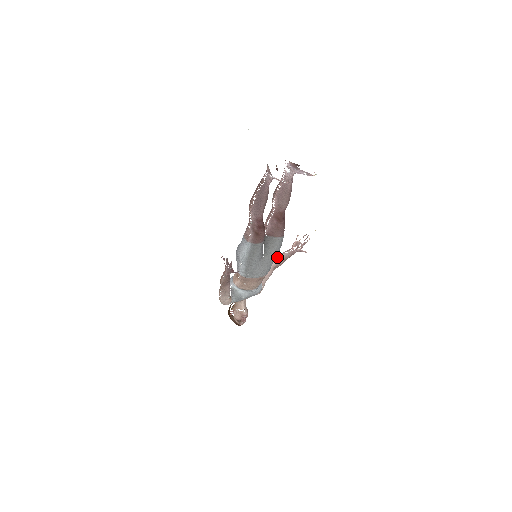
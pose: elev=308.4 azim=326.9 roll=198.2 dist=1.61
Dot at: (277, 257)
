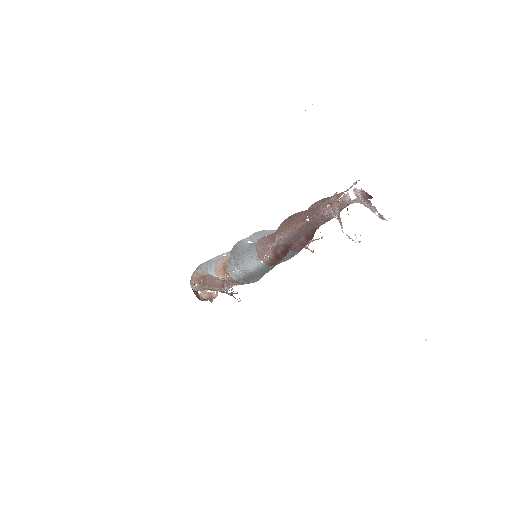
Dot at: occluded
